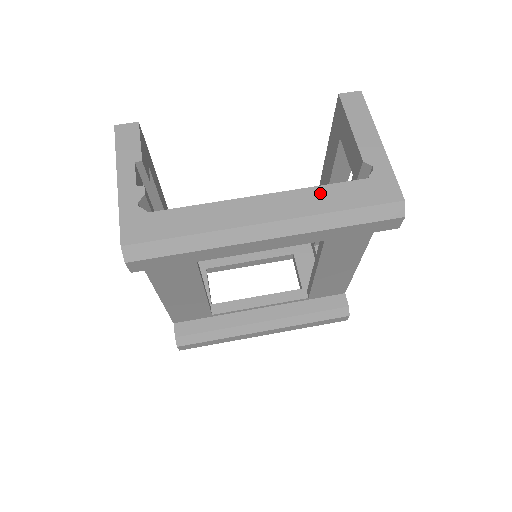
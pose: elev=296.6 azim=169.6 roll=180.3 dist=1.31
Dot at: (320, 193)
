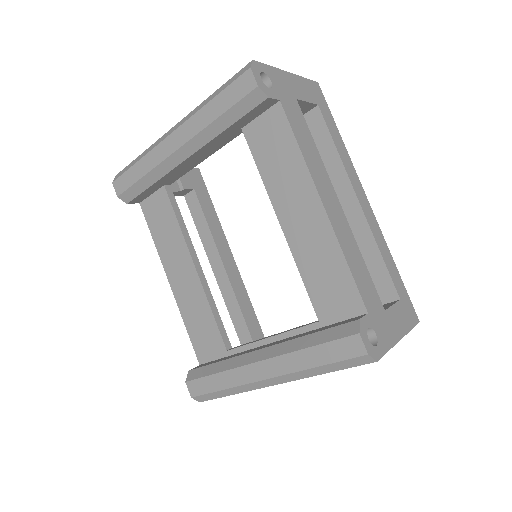
Dot at: occluded
